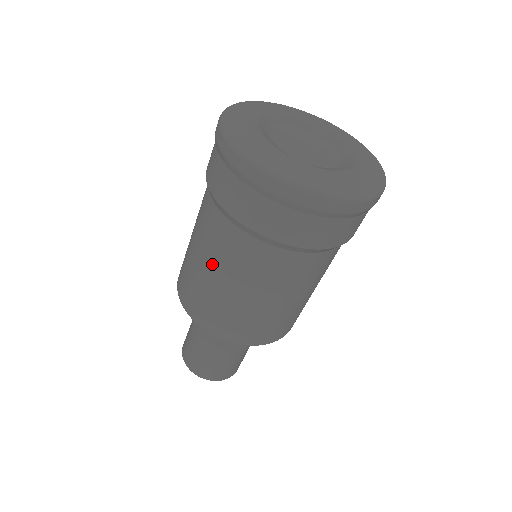
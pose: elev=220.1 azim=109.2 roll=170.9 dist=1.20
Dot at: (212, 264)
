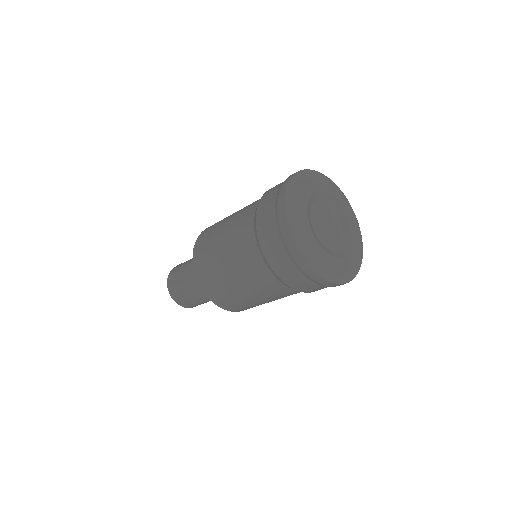
Dot at: (235, 270)
